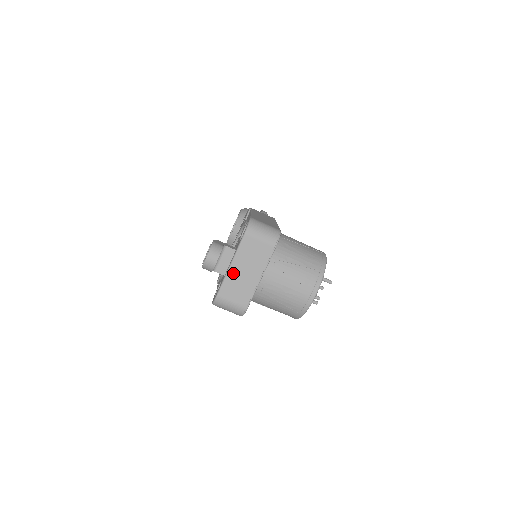
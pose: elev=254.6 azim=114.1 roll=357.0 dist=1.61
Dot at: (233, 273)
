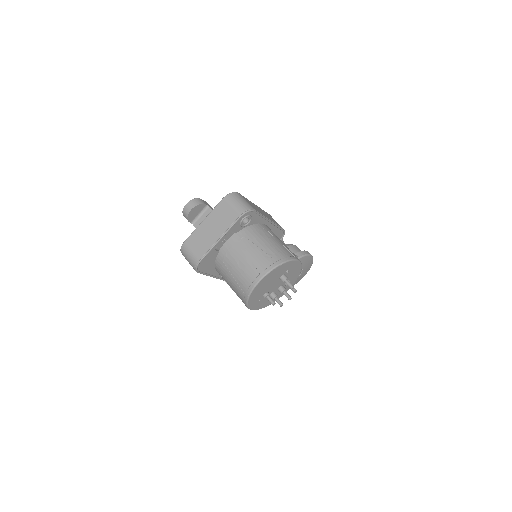
Dot at: (202, 227)
